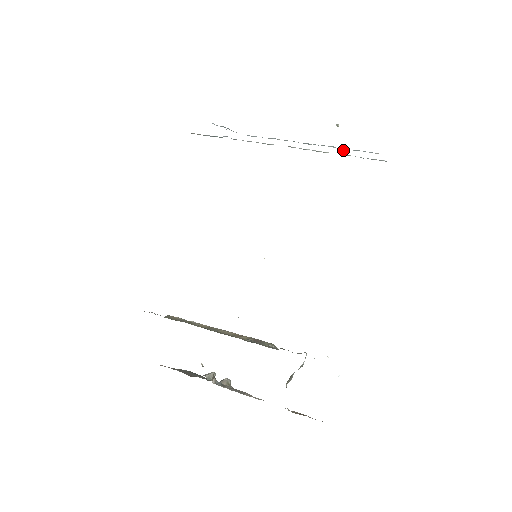
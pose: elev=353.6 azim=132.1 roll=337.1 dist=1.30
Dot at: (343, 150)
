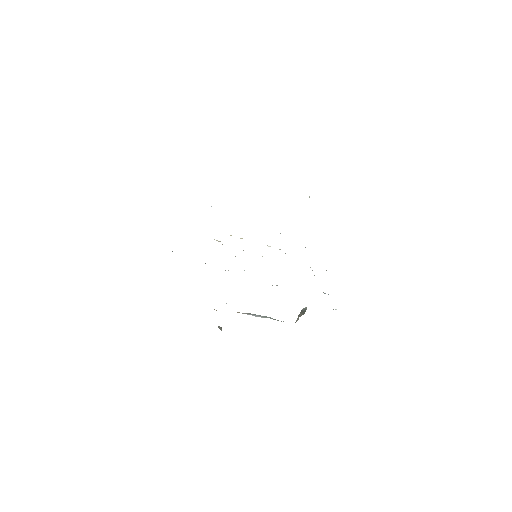
Dot at: occluded
